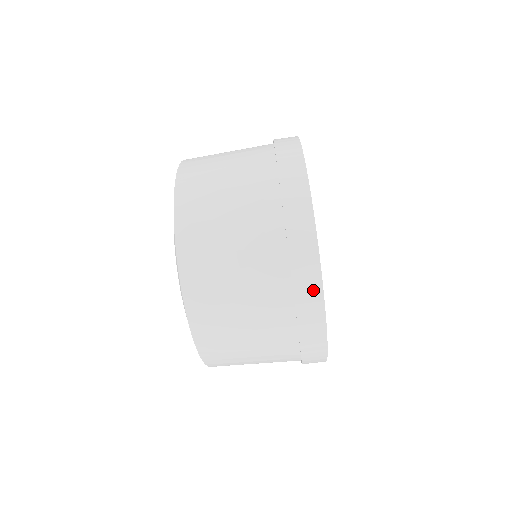
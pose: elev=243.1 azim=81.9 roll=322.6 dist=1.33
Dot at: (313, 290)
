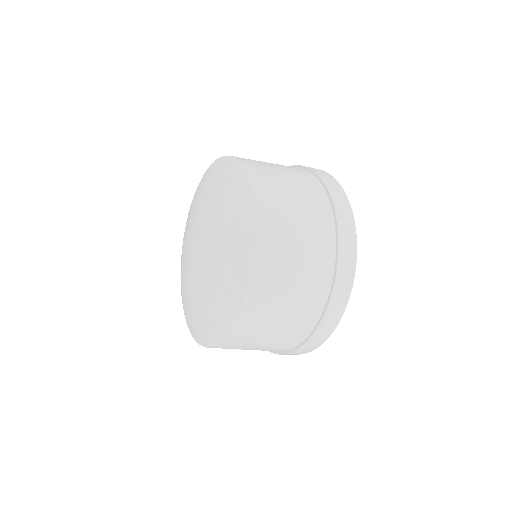
Dot at: (300, 353)
